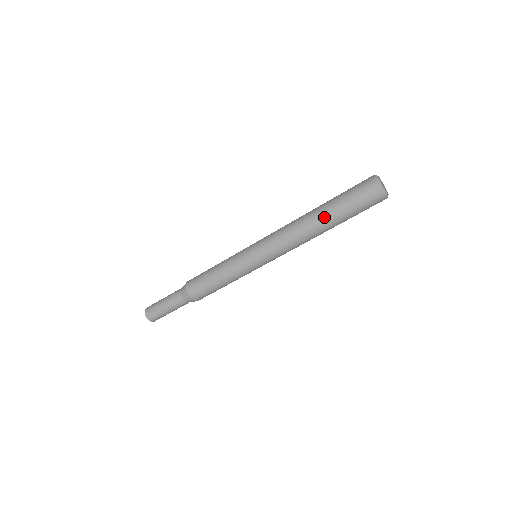
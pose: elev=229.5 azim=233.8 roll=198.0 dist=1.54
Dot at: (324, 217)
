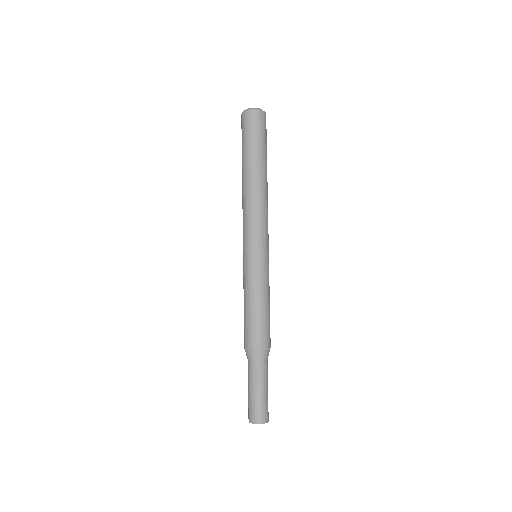
Dot at: (256, 166)
